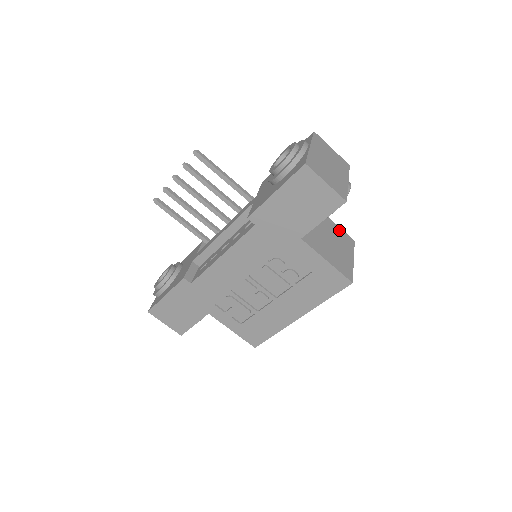
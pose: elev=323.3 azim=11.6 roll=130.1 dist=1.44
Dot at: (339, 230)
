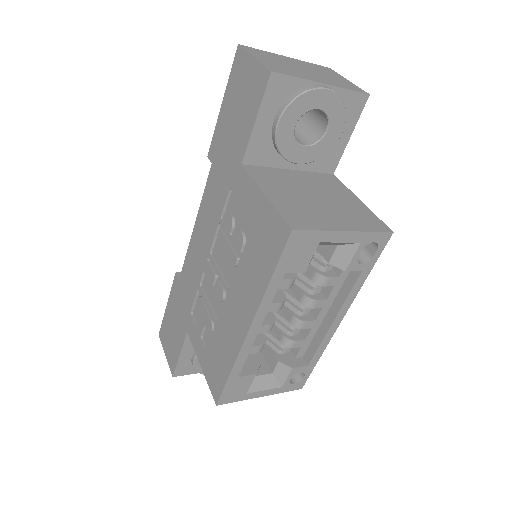
Dot at: (363, 209)
